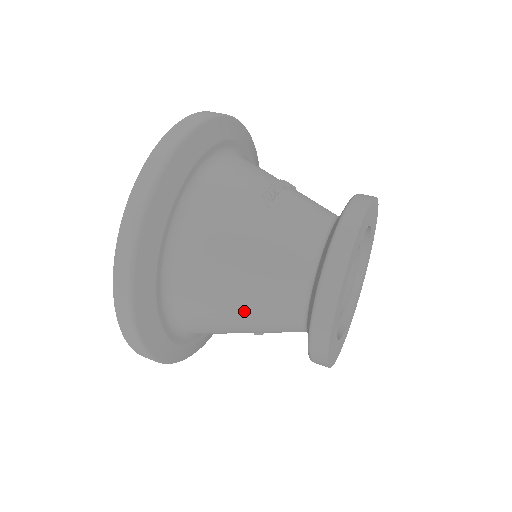
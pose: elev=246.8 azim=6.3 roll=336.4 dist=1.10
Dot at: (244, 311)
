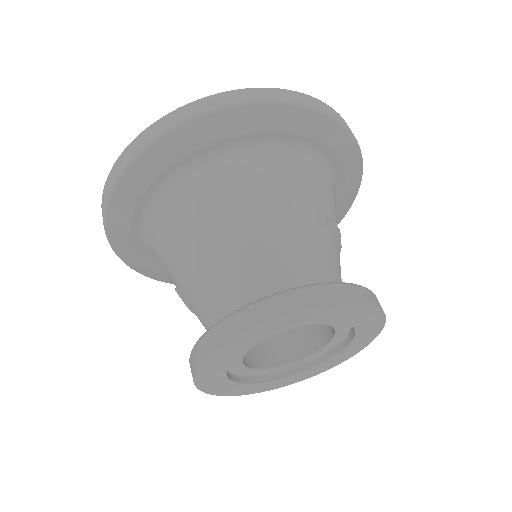
Dot at: (207, 253)
